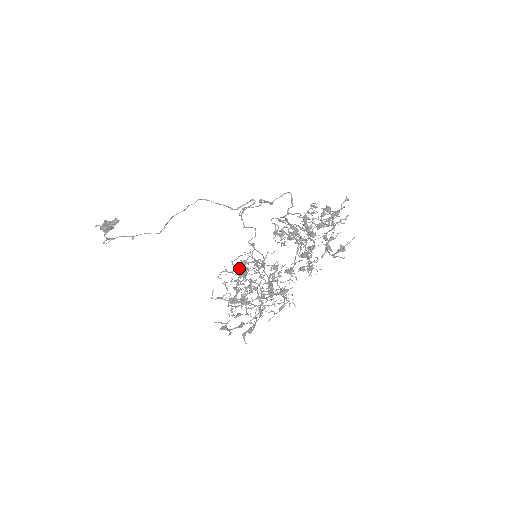
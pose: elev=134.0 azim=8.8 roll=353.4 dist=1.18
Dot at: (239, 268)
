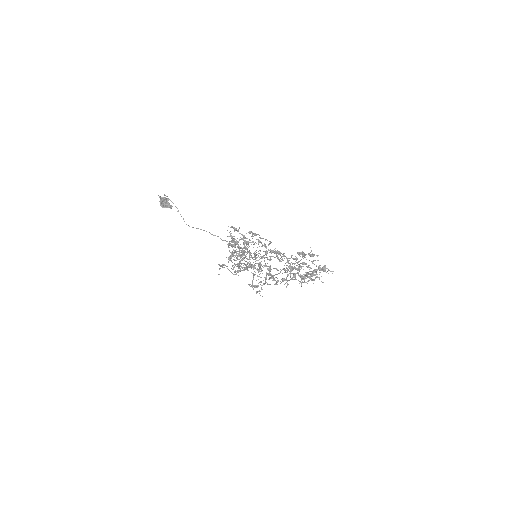
Dot at: (248, 245)
